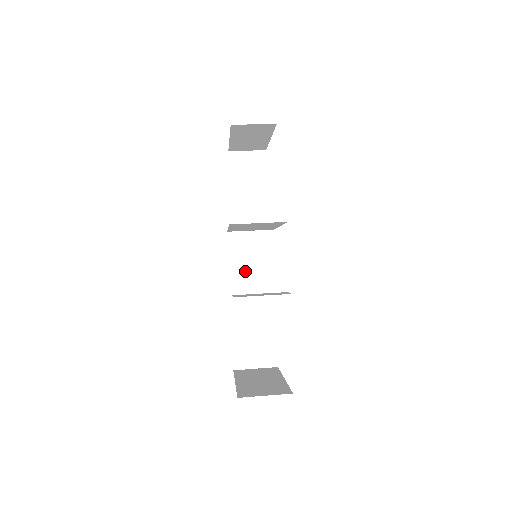
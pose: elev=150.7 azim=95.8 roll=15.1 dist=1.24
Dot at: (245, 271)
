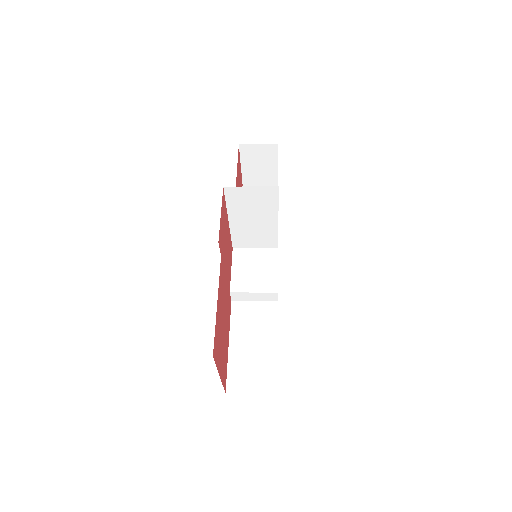
Dot at: (247, 282)
